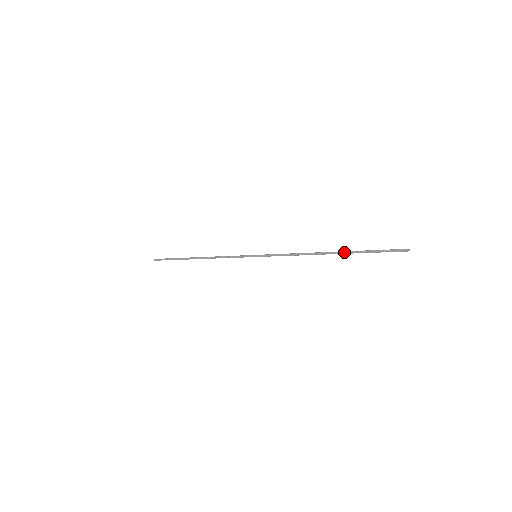
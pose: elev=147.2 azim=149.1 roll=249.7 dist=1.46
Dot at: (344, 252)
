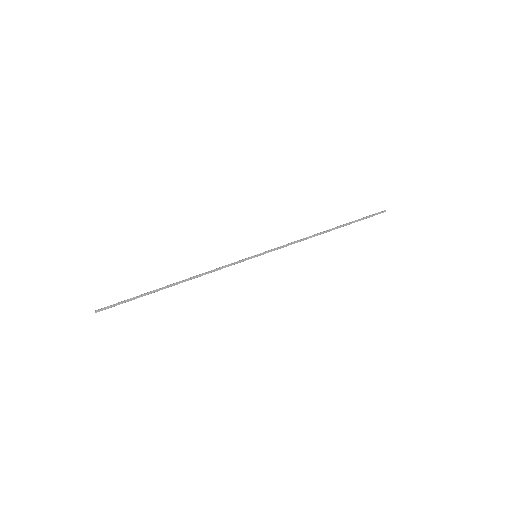
Dot at: (341, 226)
